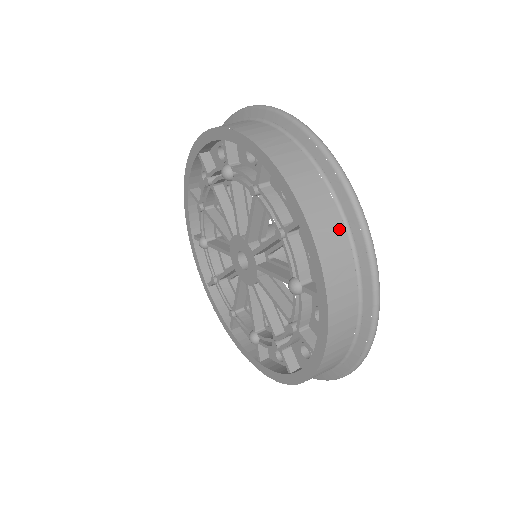
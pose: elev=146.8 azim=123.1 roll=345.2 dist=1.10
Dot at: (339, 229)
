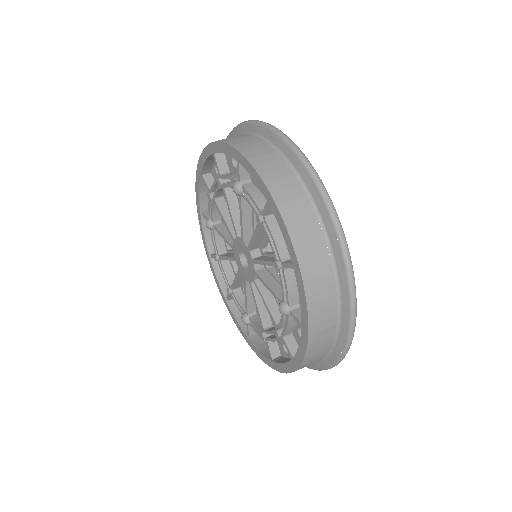
Dot at: (329, 278)
